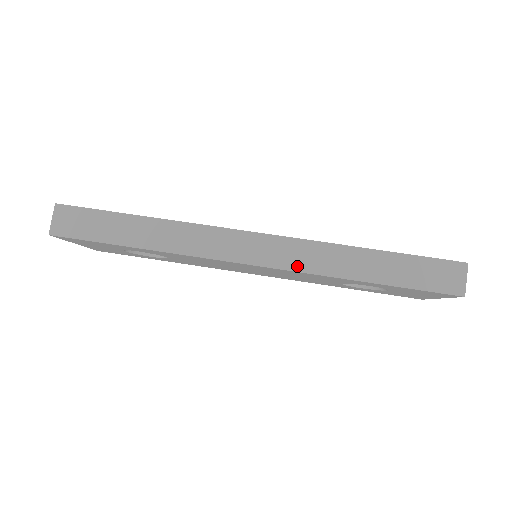
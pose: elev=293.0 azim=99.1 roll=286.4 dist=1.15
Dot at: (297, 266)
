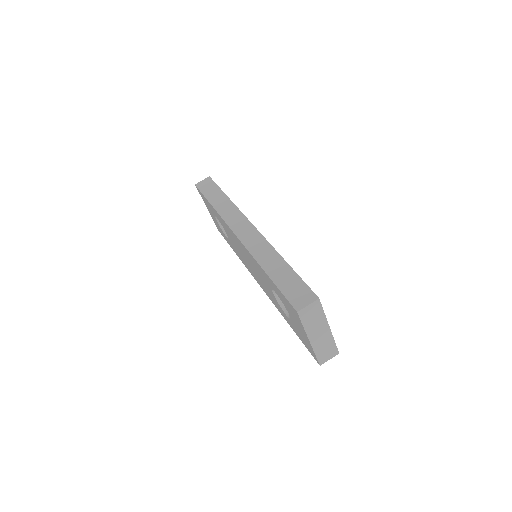
Dot at: (249, 246)
